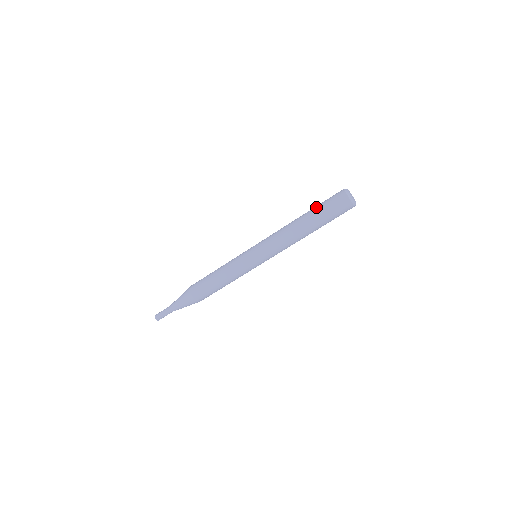
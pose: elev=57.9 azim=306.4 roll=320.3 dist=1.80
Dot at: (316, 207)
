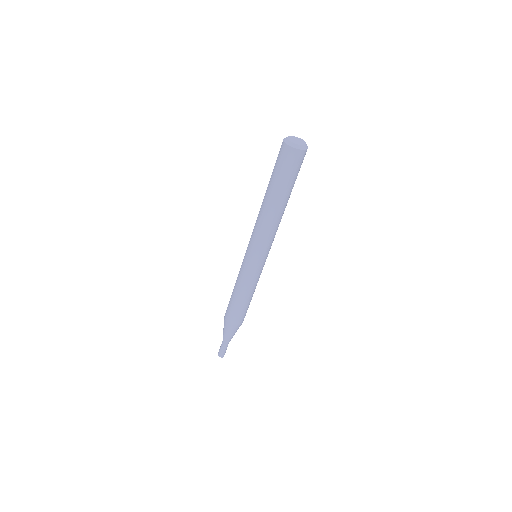
Dot at: (271, 175)
